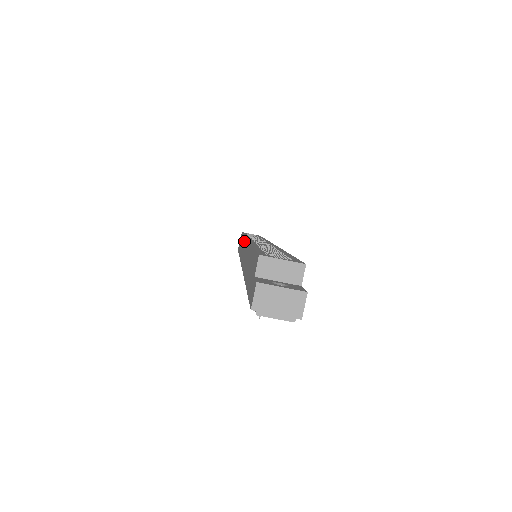
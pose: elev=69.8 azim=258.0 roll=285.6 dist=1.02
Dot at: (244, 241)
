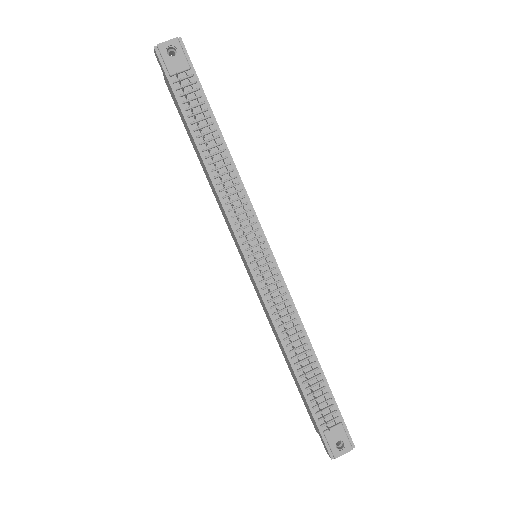
Dot at: (257, 295)
